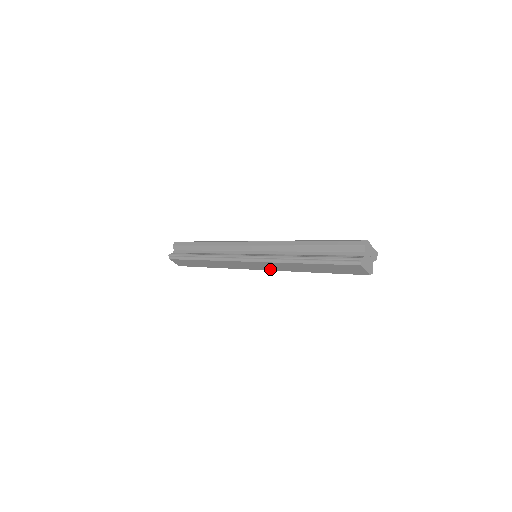
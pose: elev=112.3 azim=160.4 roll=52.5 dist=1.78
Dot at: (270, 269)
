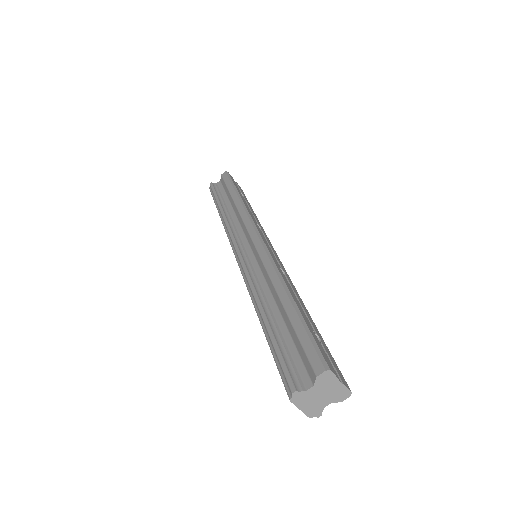
Dot at: occluded
